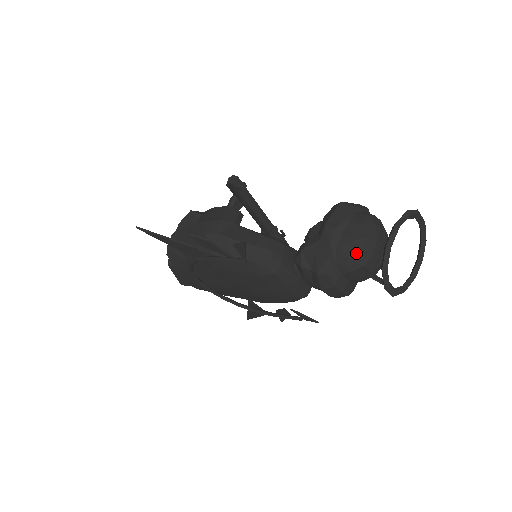
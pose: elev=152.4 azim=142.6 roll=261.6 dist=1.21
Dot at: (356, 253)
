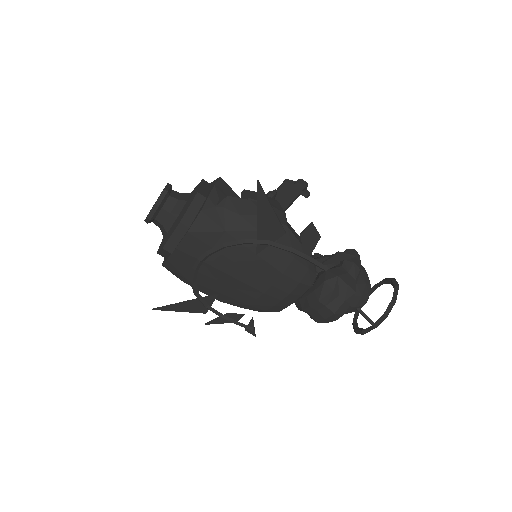
Dot at: (366, 295)
